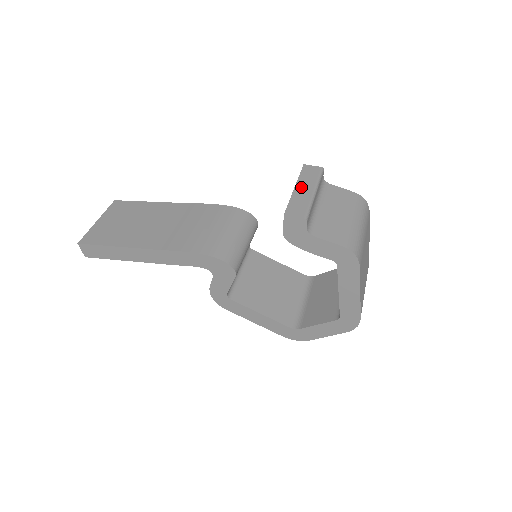
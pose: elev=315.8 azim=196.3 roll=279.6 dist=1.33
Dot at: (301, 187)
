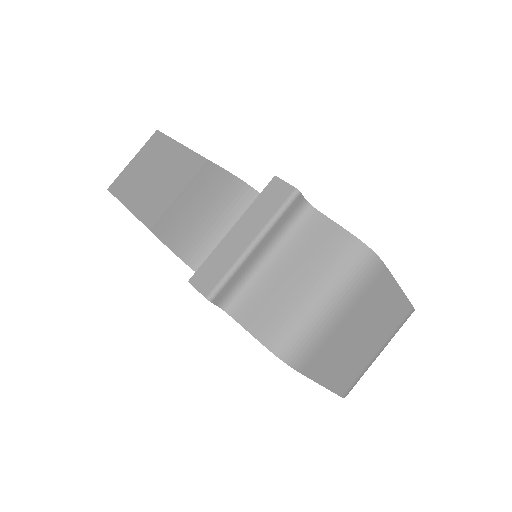
Dot at: (240, 229)
